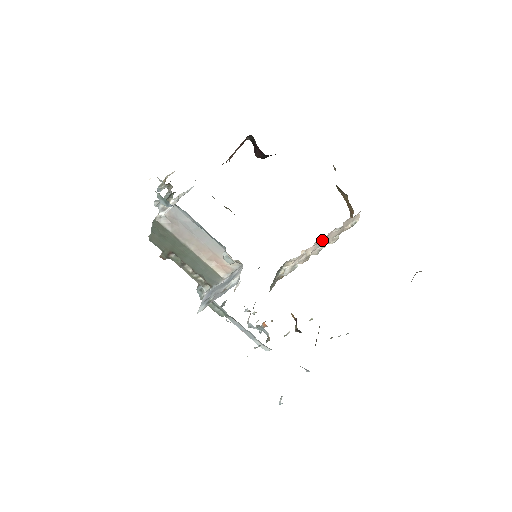
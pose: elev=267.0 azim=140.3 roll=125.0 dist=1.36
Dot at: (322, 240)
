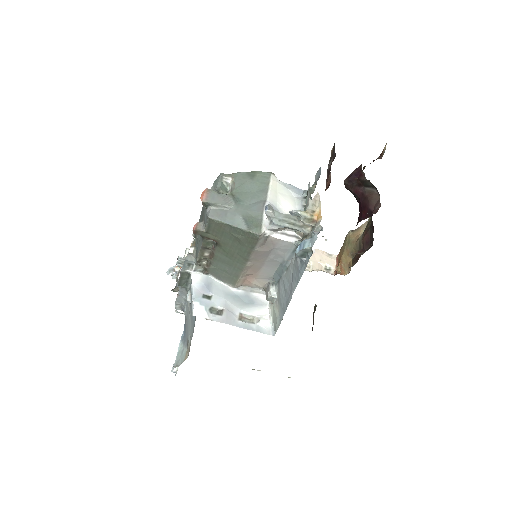
Dot at: occluded
